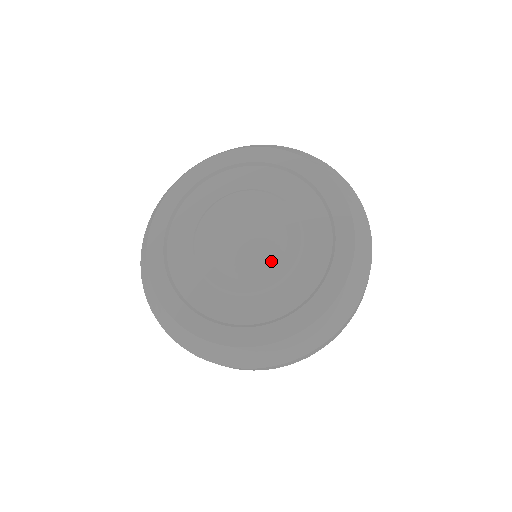
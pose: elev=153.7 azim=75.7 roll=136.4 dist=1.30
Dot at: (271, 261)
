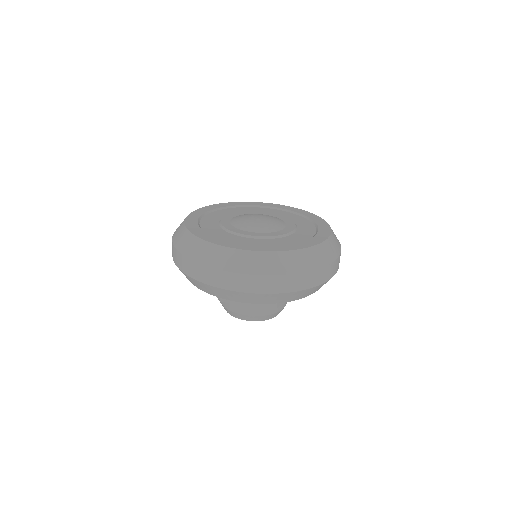
Dot at: (254, 229)
